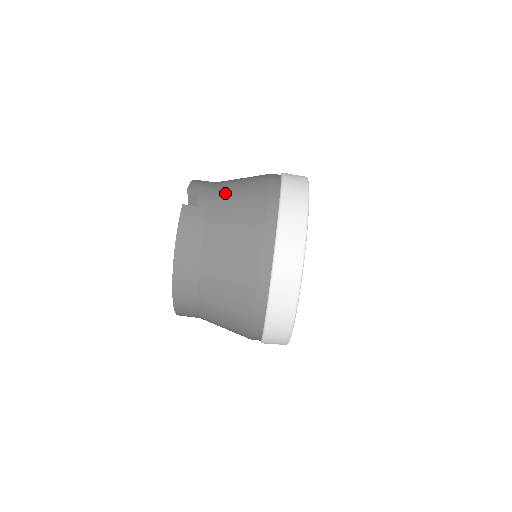
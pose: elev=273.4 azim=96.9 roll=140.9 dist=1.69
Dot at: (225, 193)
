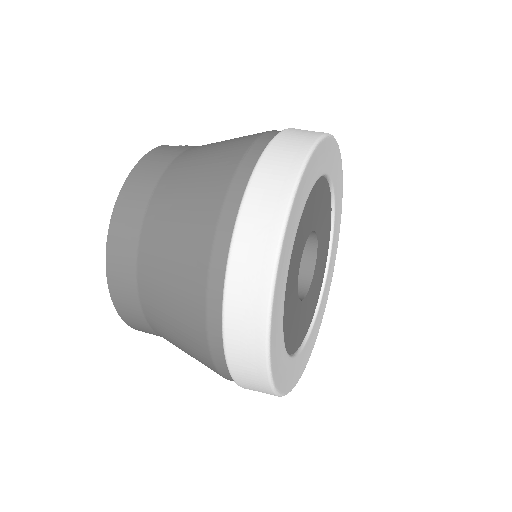
Dot at: occluded
